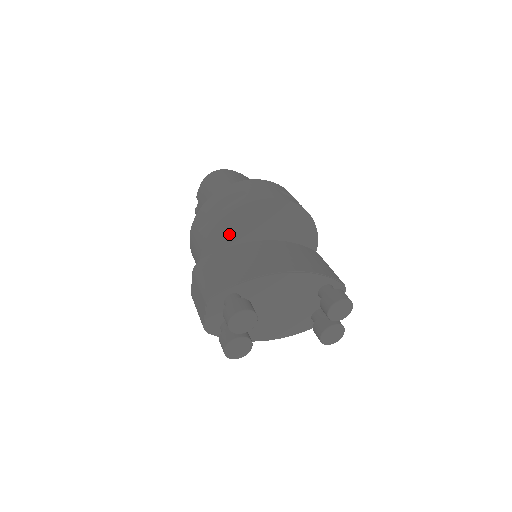
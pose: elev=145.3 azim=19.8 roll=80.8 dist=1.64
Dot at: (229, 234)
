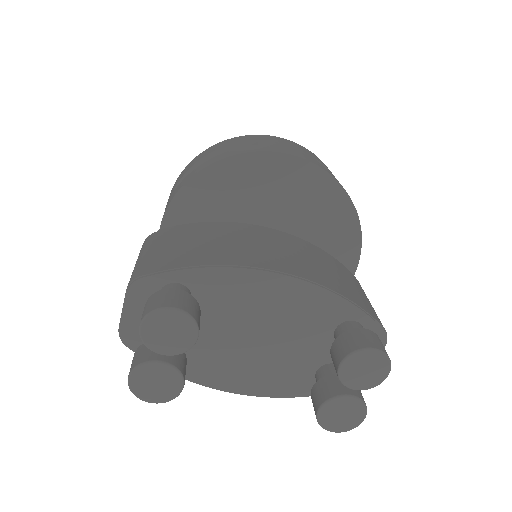
Dot at: (213, 199)
